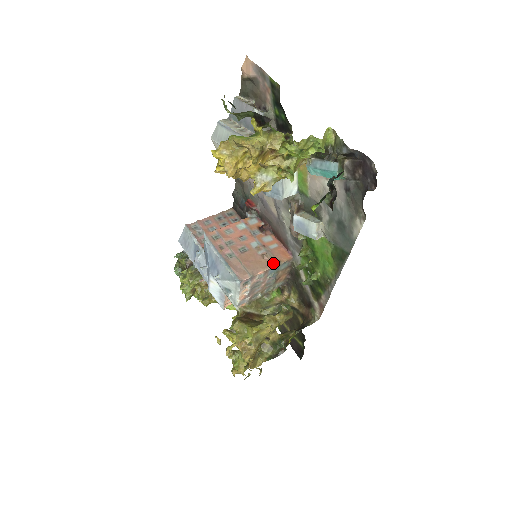
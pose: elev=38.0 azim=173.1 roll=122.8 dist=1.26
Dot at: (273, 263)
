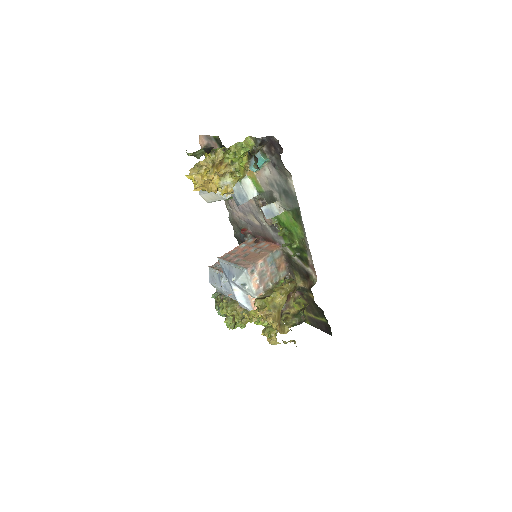
Dot at: (267, 253)
